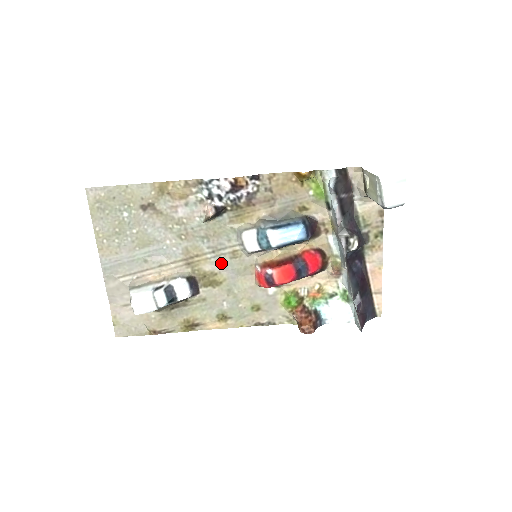
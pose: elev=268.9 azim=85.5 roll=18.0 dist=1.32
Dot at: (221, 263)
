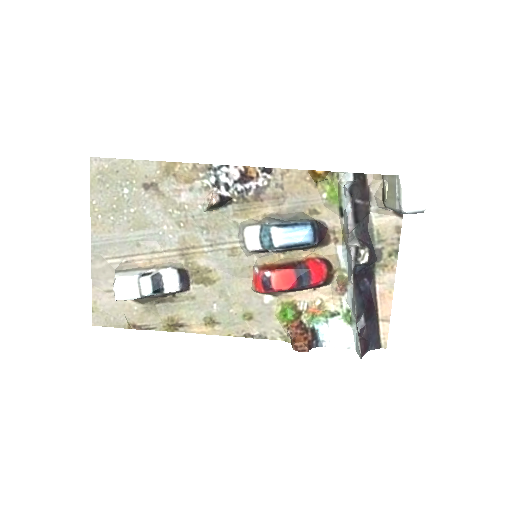
Dot at: (218, 259)
